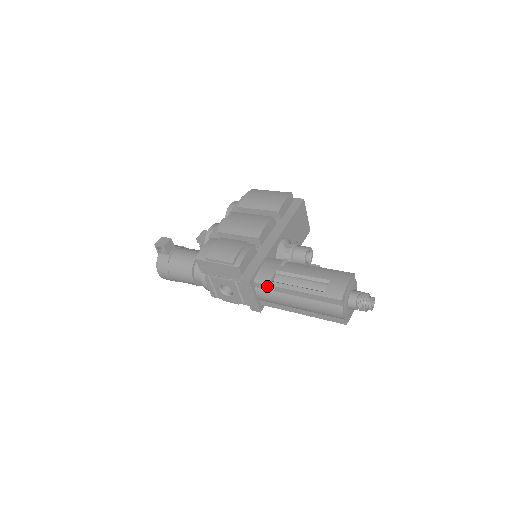
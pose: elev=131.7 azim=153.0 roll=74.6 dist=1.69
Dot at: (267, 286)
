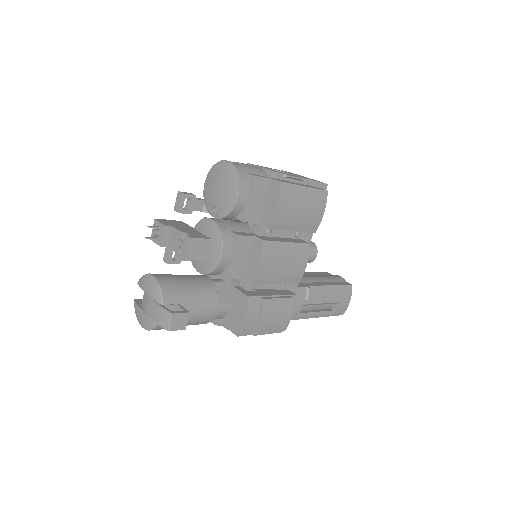
Dot at: (291, 319)
